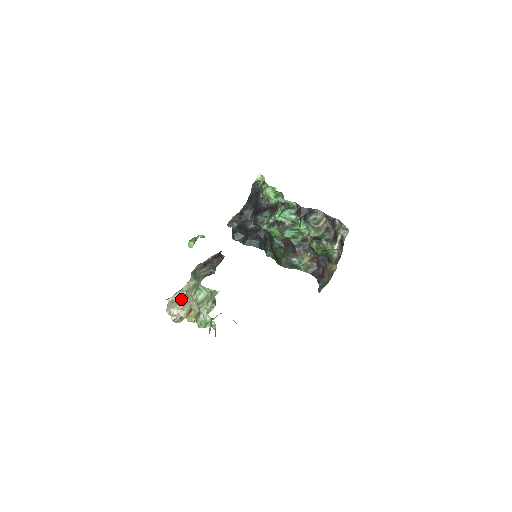
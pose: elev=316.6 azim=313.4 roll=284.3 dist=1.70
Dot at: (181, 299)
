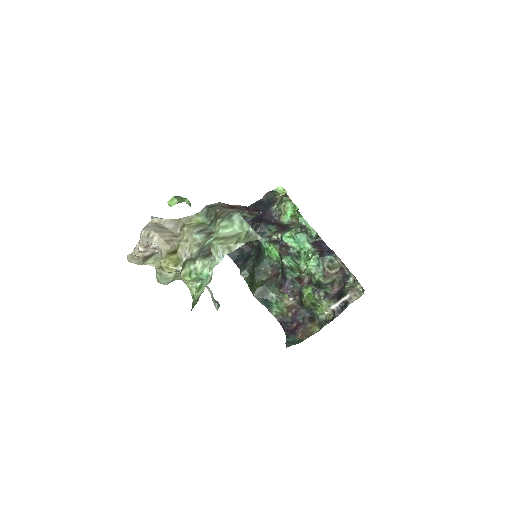
Dot at: (170, 230)
